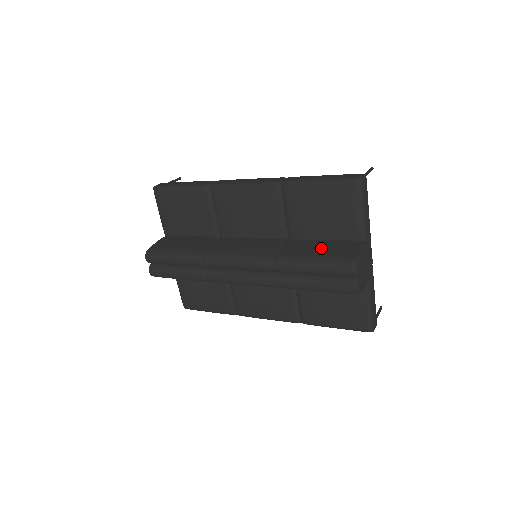
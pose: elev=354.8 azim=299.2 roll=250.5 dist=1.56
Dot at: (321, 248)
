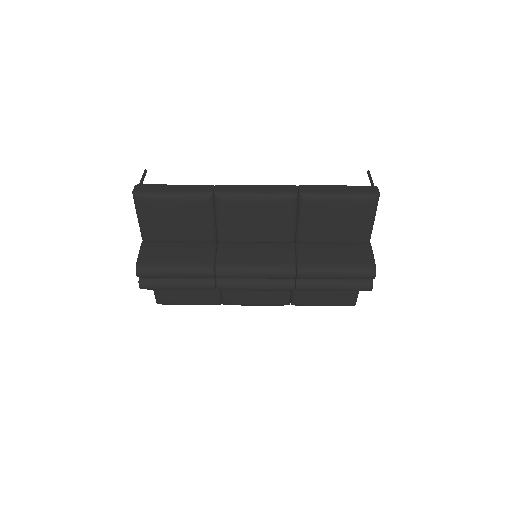
Dot at: (337, 253)
